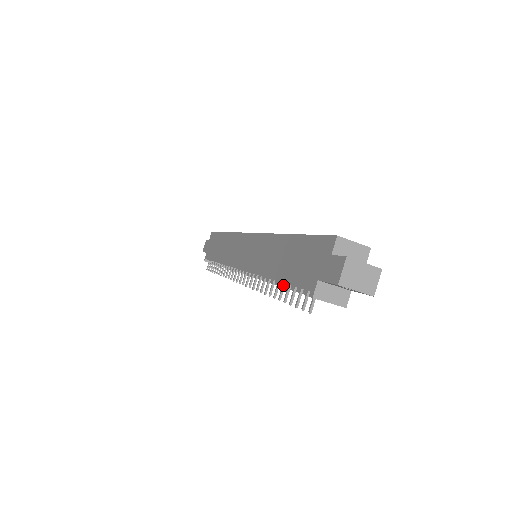
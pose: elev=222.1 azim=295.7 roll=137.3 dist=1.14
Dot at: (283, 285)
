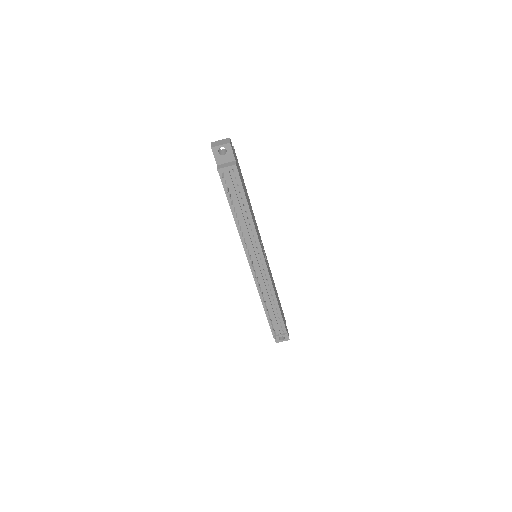
Dot at: (233, 208)
